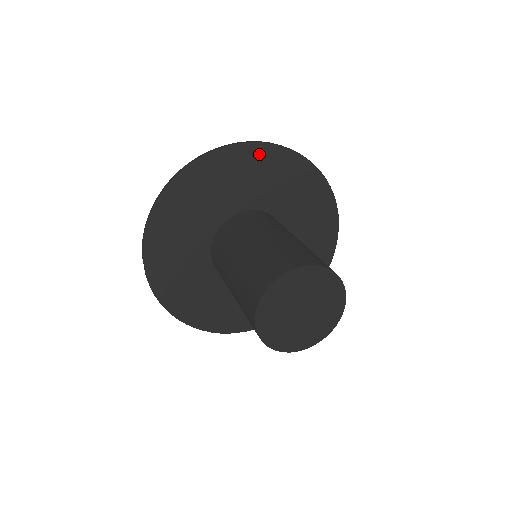
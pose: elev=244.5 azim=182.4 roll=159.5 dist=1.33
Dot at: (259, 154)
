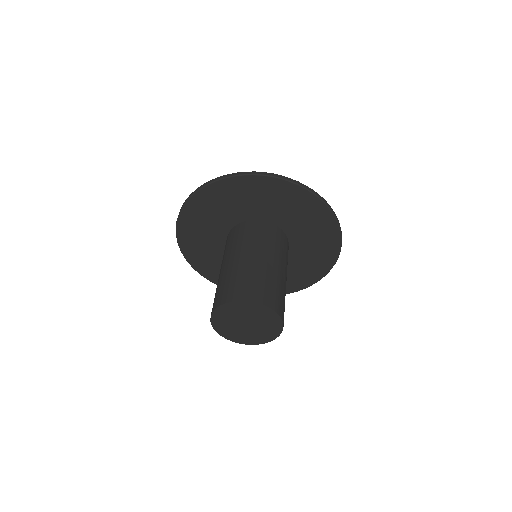
Dot at: (299, 194)
